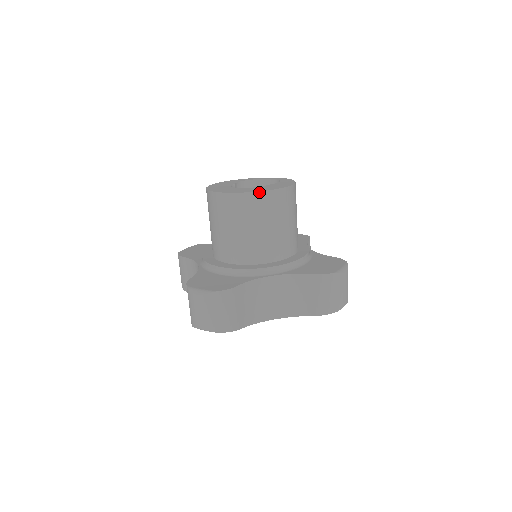
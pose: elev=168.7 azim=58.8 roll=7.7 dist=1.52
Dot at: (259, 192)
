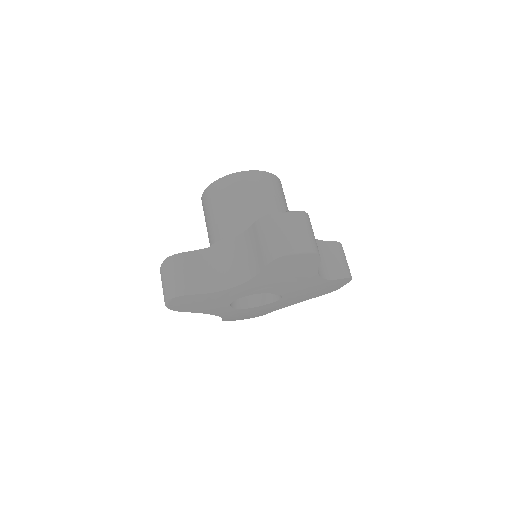
Dot at: (218, 180)
